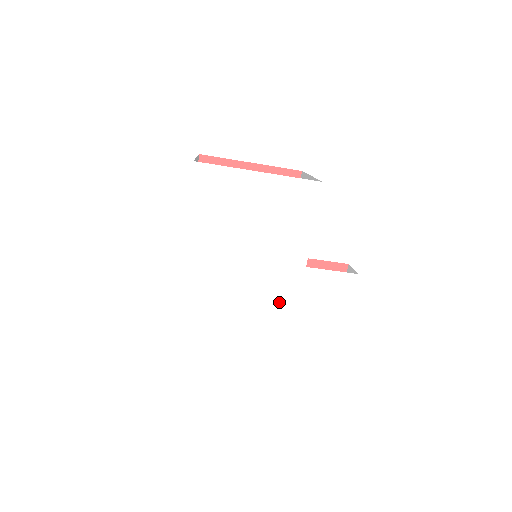
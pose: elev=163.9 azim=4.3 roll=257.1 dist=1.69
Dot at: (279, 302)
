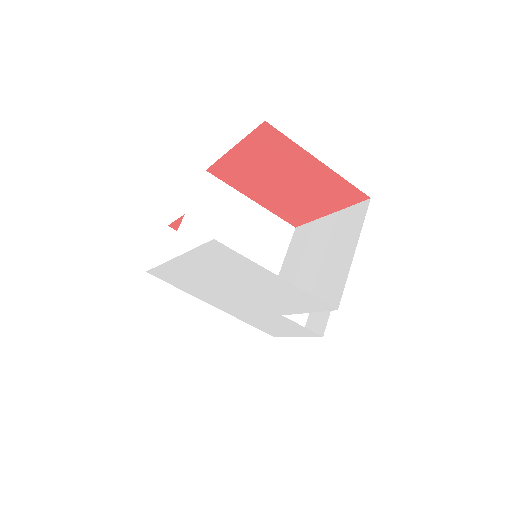
Dot at: (246, 309)
